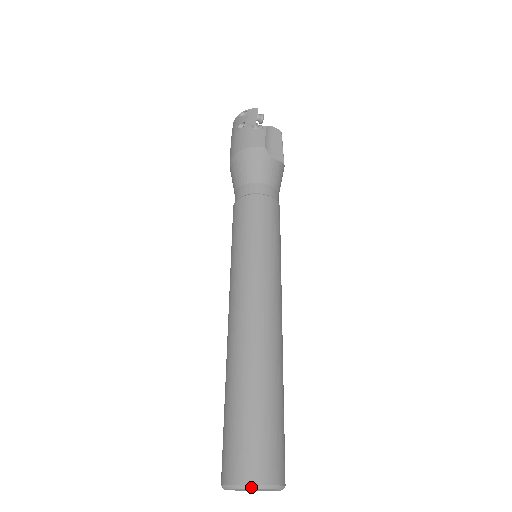
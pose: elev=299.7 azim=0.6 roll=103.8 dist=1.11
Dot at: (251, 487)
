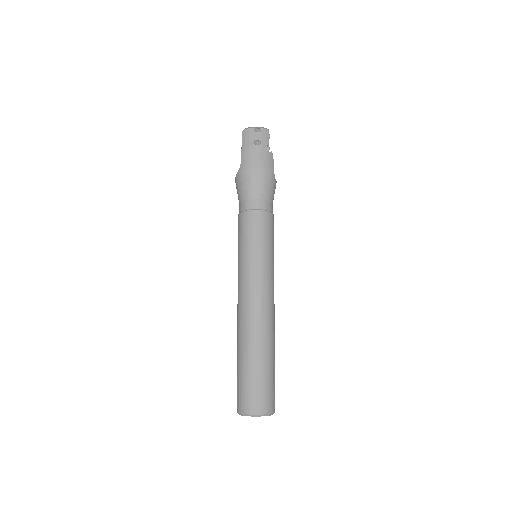
Dot at: (267, 415)
